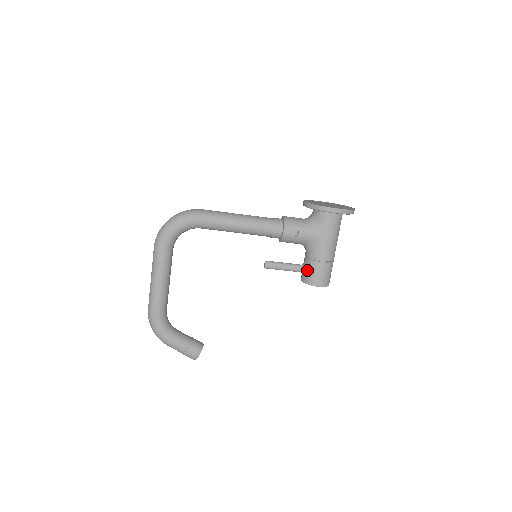
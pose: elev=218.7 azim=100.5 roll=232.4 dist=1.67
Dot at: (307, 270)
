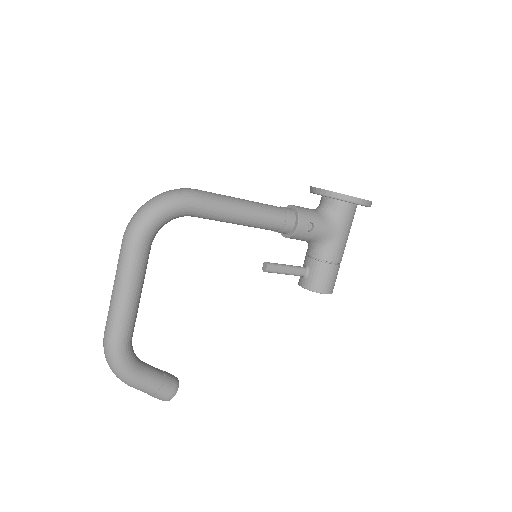
Dot at: (314, 274)
